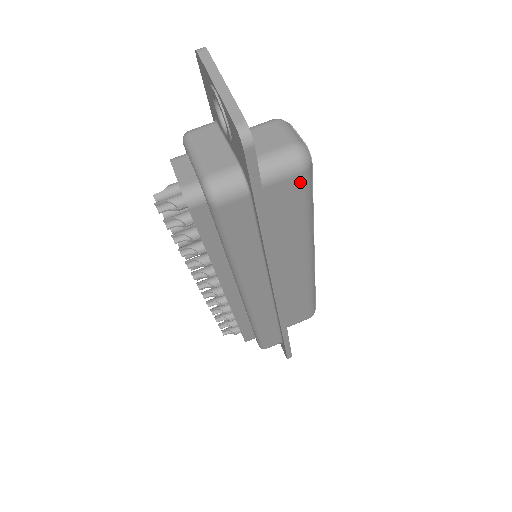
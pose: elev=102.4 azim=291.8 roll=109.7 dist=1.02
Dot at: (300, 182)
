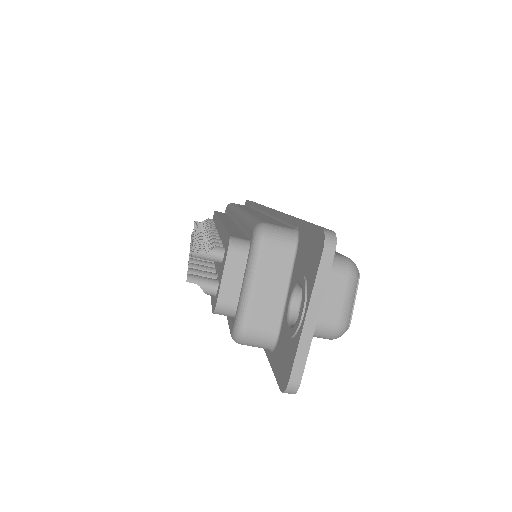
Dot at: occluded
